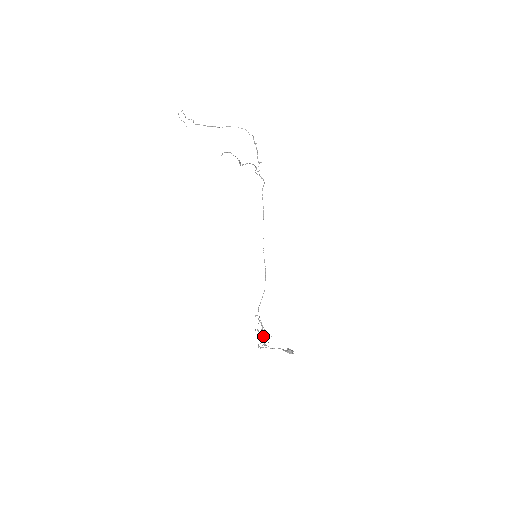
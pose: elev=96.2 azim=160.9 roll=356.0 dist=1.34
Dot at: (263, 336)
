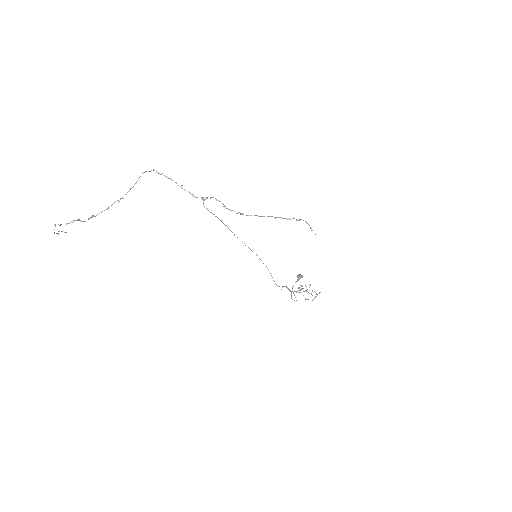
Dot at: (297, 291)
